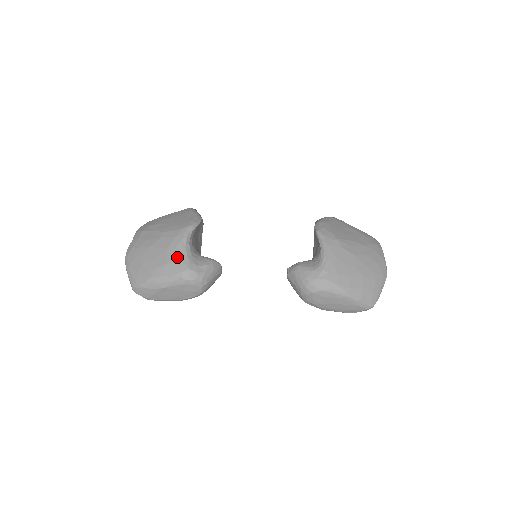
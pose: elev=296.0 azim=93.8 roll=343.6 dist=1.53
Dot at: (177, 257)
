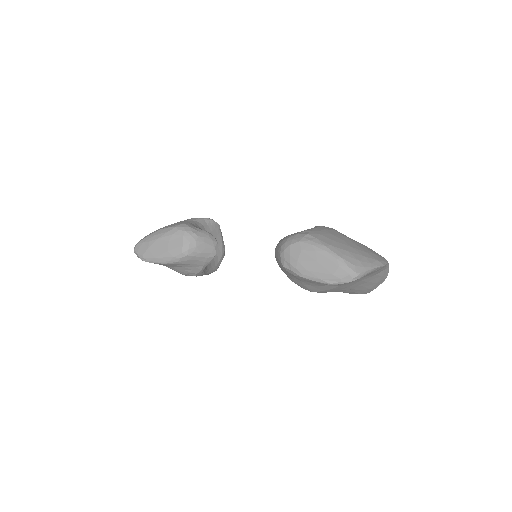
Dot at: (181, 222)
